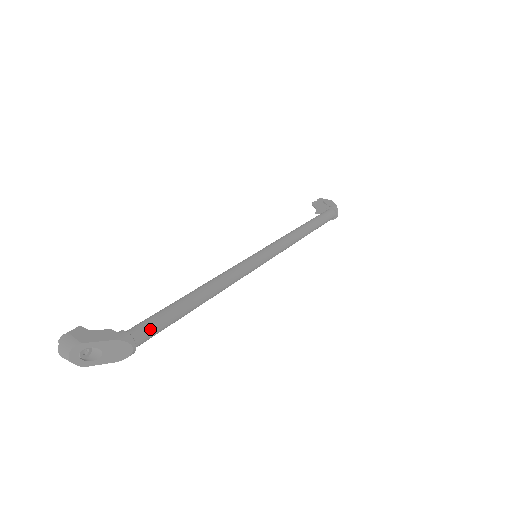
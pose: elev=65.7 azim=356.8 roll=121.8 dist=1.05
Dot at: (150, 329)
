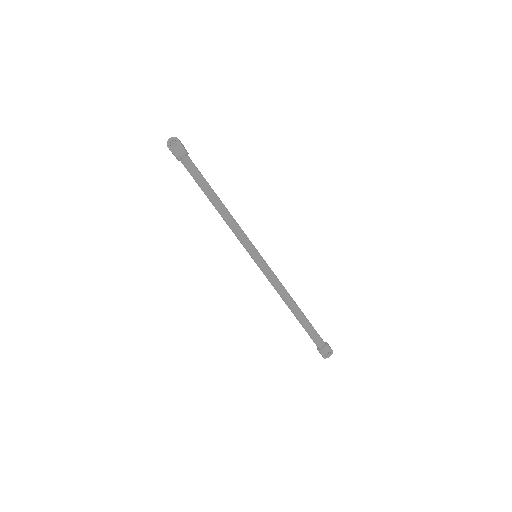
Dot at: (193, 165)
